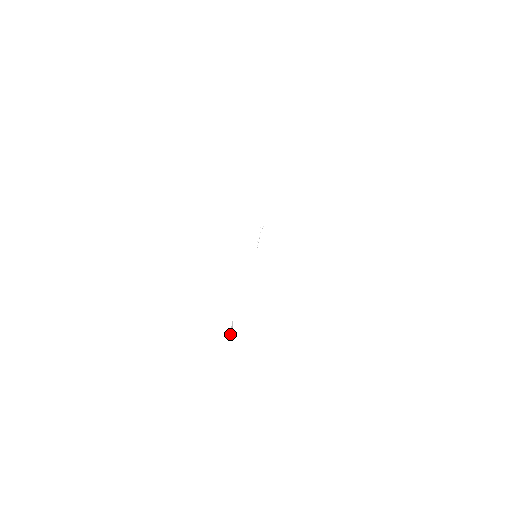
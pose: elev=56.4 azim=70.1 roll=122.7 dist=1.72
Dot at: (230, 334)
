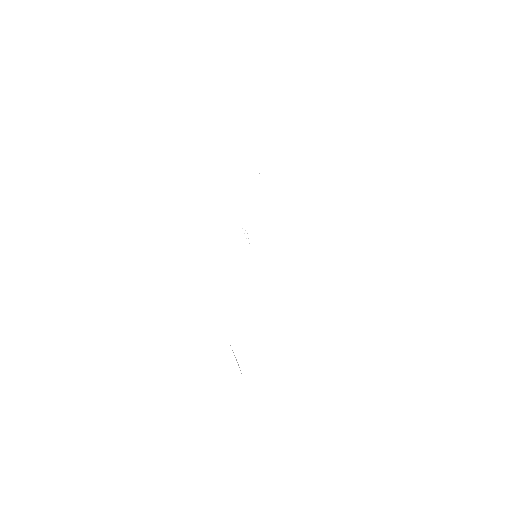
Dot at: occluded
